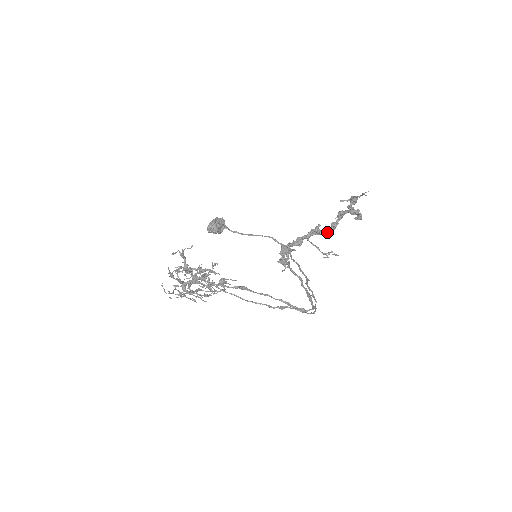
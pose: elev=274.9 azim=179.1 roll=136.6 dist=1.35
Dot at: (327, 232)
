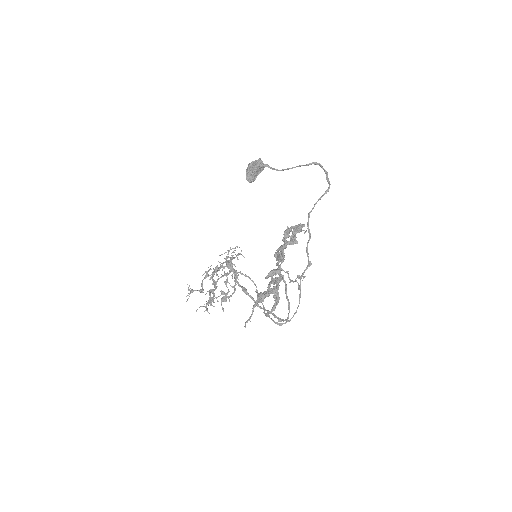
Dot at: occluded
